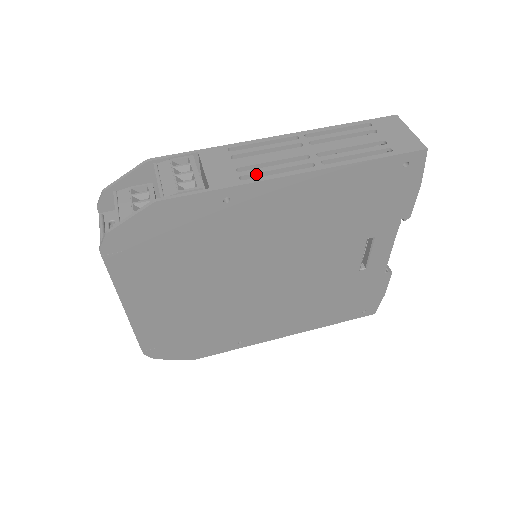
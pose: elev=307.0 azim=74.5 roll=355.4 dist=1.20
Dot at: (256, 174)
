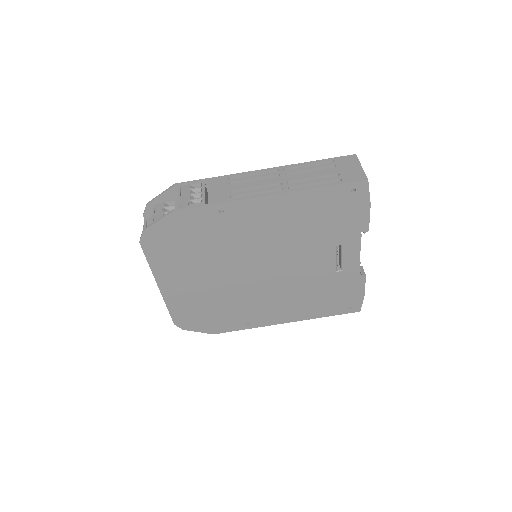
Dot at: (242, 195)
